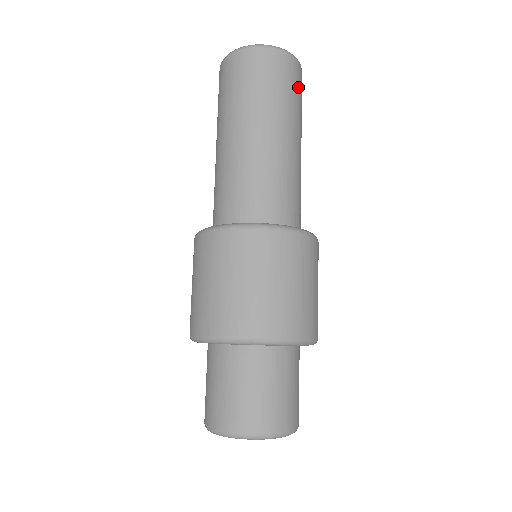
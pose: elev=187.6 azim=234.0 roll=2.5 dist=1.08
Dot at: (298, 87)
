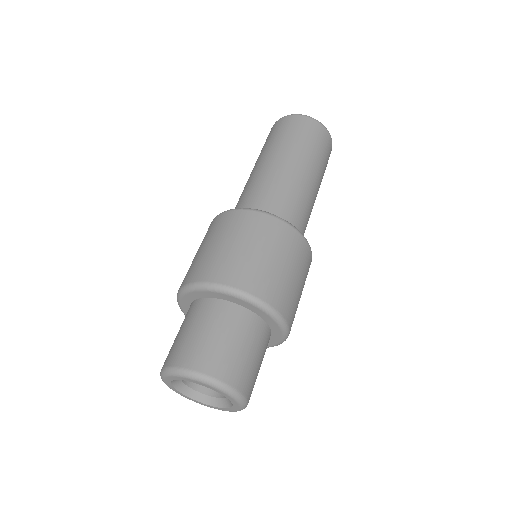
Dot at: (320, 142)
